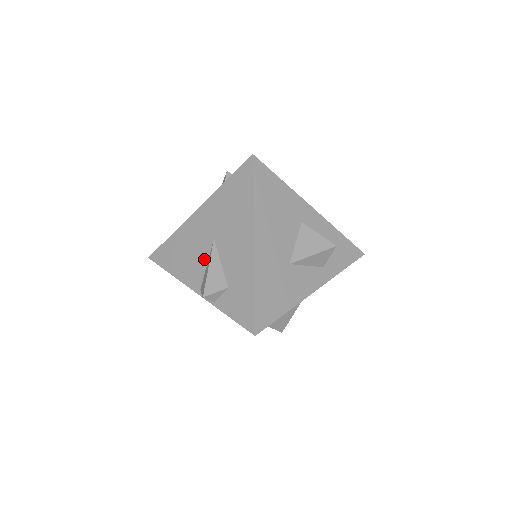
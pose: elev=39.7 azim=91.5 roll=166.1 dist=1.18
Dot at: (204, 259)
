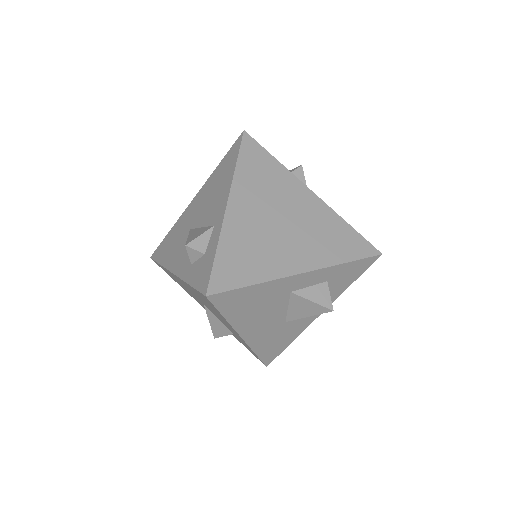
Dot at: occluded
